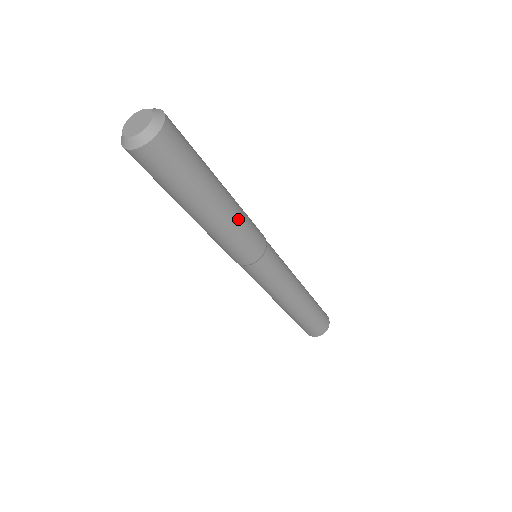
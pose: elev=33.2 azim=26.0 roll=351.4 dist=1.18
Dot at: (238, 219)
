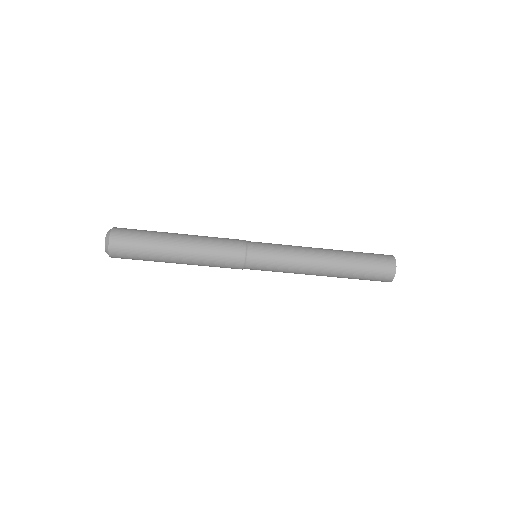
Dot at: (201, 252)
